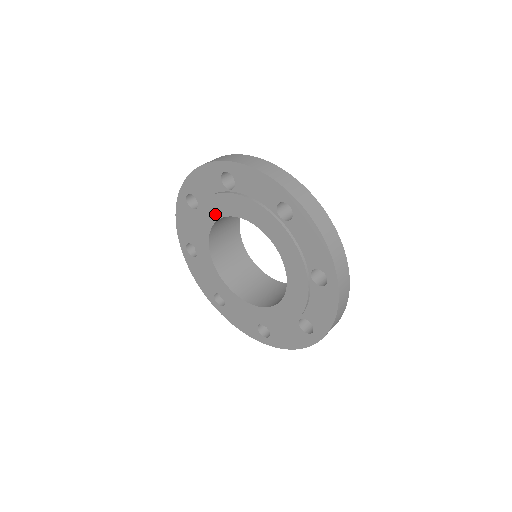
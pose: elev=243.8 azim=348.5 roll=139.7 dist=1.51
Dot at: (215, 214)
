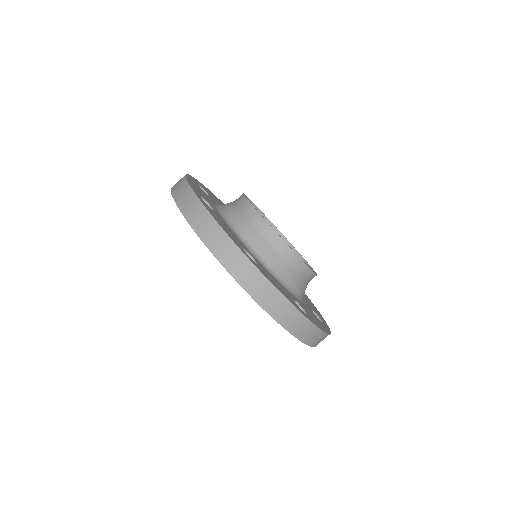
Dot at: occluded
